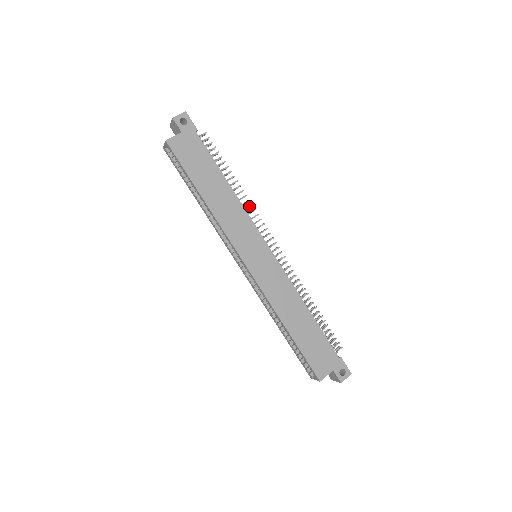
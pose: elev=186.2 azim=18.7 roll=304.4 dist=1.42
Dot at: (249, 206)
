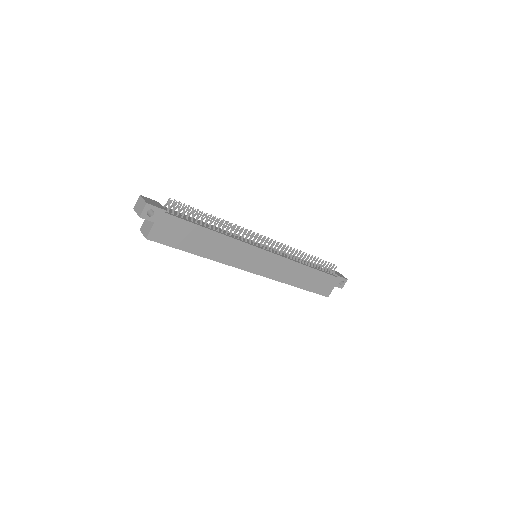
Dot at: (236, 229)
